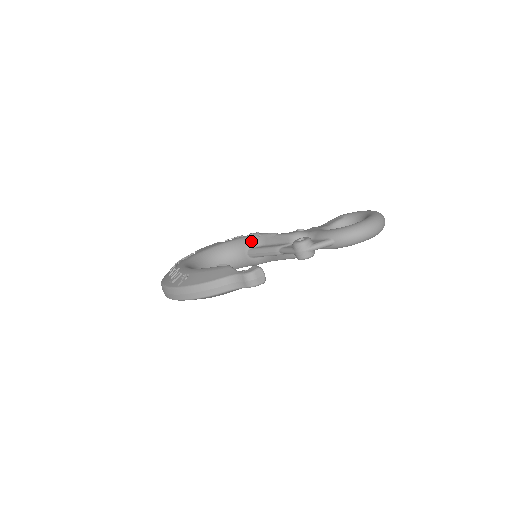
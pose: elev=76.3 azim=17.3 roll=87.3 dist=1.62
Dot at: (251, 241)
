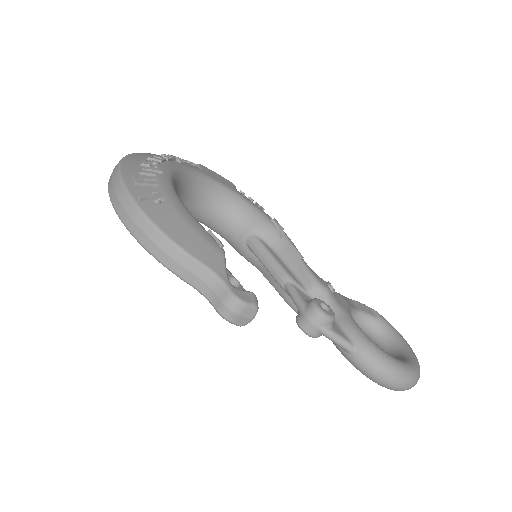
Dot at: (267, 230)
